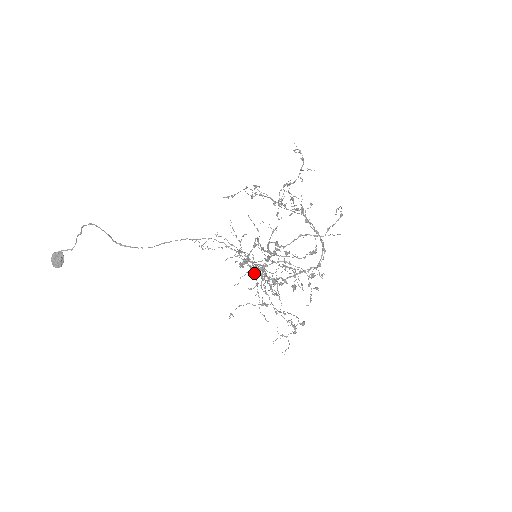
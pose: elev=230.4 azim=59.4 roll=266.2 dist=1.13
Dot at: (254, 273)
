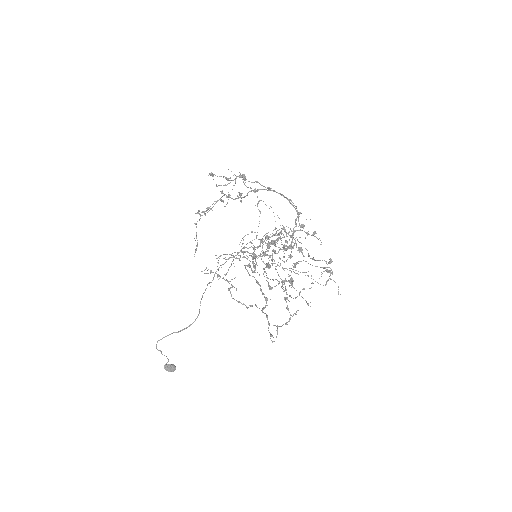
Dot at: occluded
